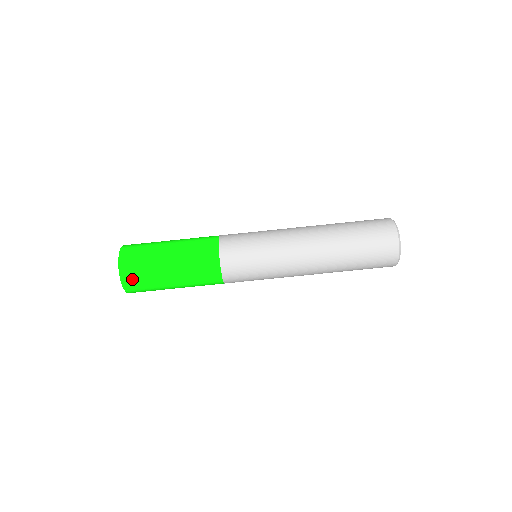
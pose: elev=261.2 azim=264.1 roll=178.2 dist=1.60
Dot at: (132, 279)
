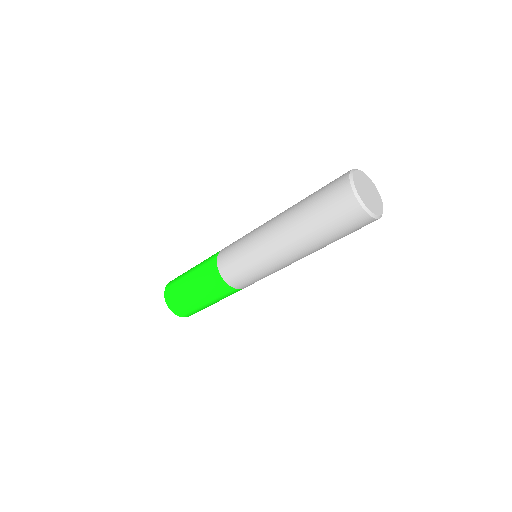
Dot at: (174, 305)
